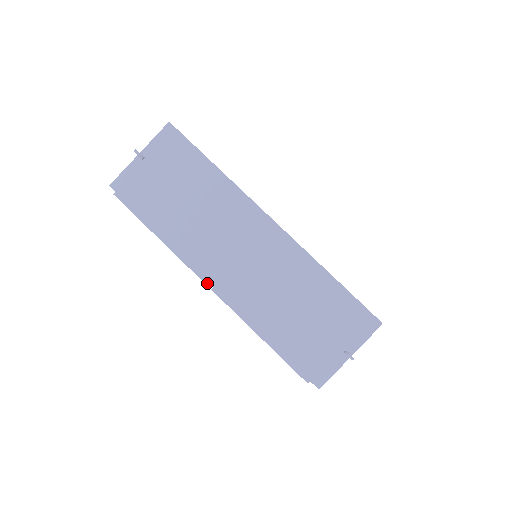
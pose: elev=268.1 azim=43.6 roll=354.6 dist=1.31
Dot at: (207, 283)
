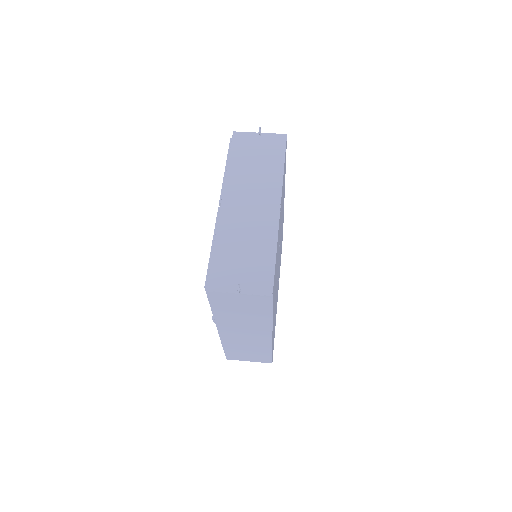
Dot at: (220, 203)
